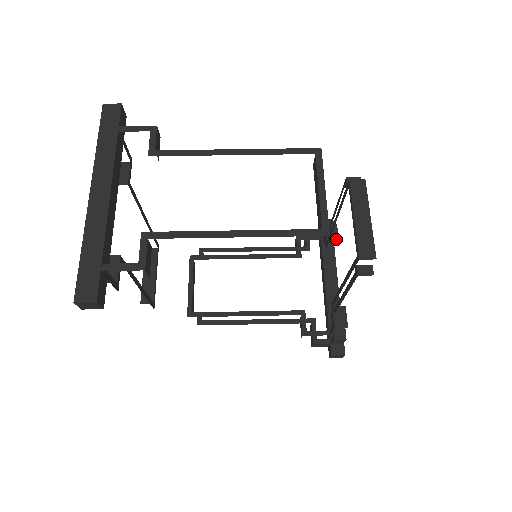
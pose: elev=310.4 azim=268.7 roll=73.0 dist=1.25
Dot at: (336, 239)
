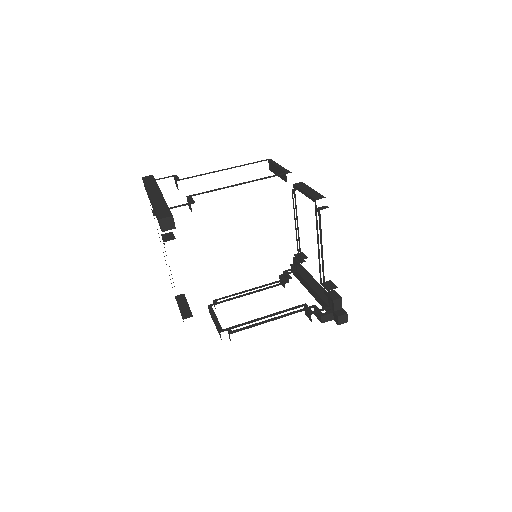
Dot at: (306, 257)
